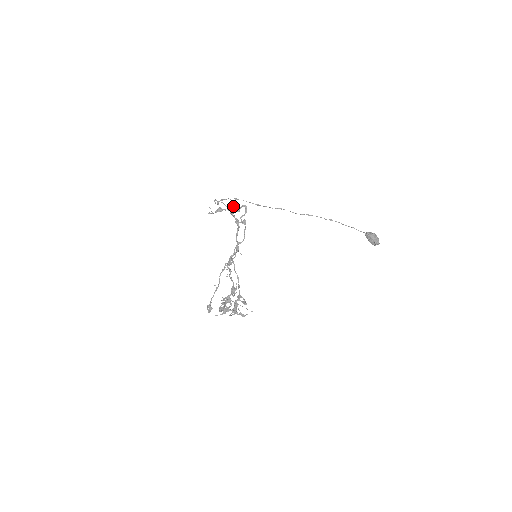
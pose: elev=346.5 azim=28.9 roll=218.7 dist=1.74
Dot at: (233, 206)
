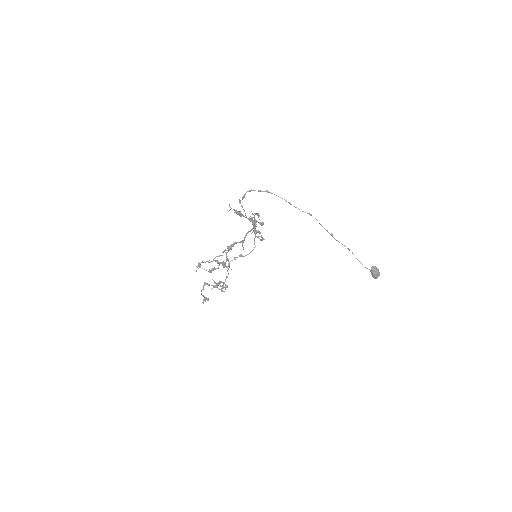
Dot at: (254, 222)
